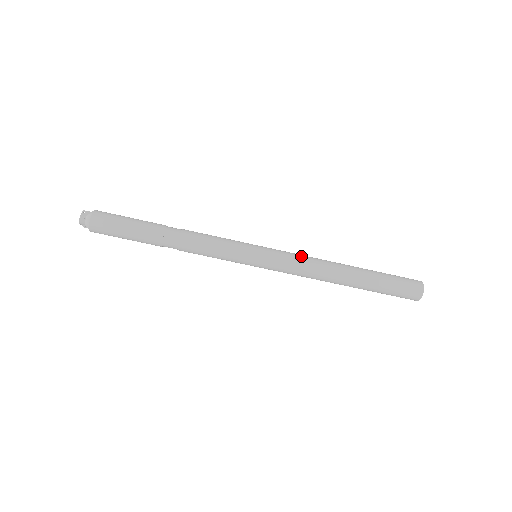
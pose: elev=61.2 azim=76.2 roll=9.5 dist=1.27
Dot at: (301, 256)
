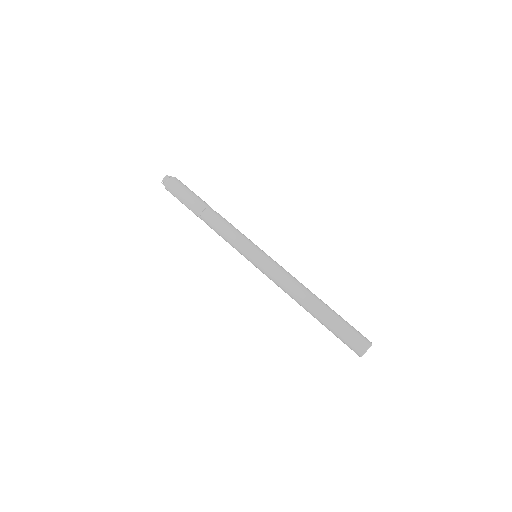
Dot at: occluded
